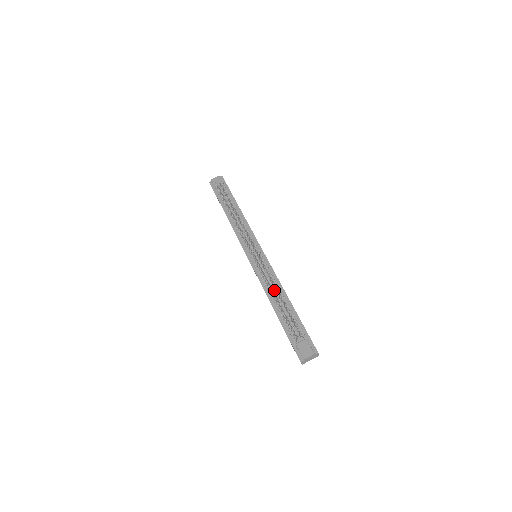
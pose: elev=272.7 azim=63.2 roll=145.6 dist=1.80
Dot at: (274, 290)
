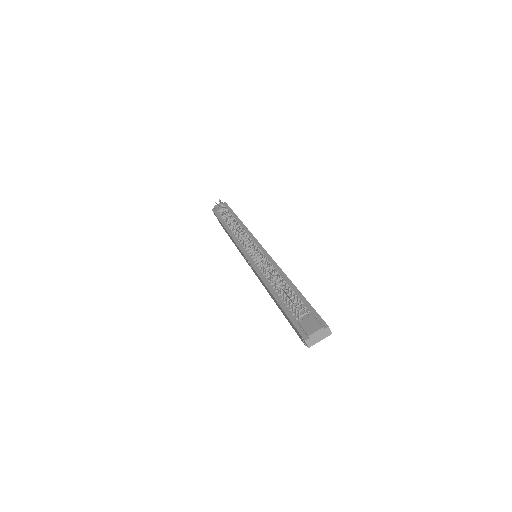
Dot at: occluded
